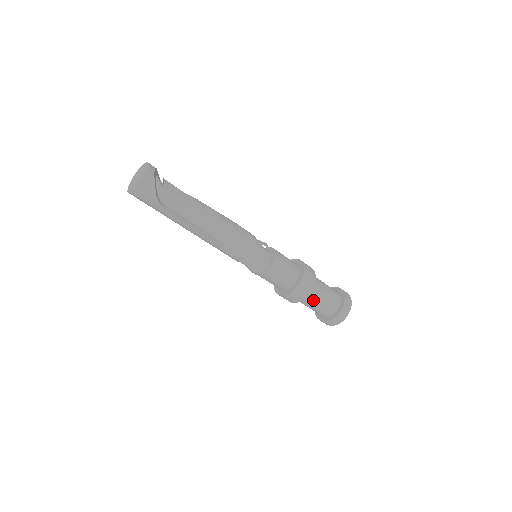
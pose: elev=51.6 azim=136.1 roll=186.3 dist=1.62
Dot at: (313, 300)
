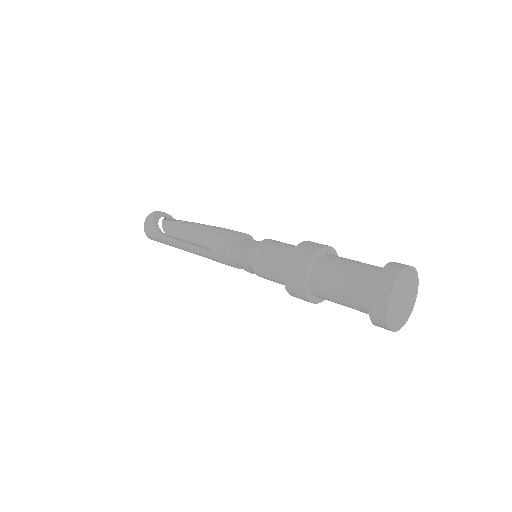
Dot at: (328, 281)
